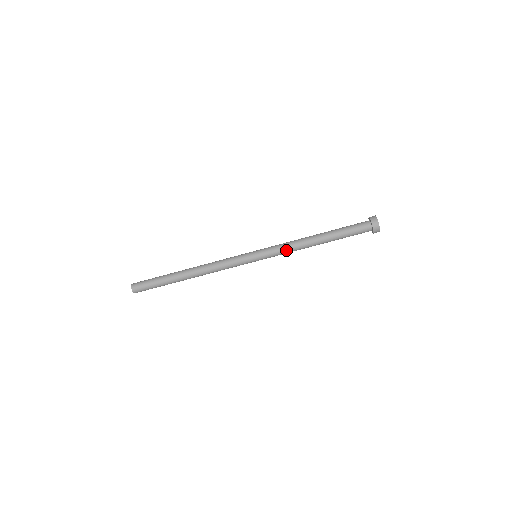
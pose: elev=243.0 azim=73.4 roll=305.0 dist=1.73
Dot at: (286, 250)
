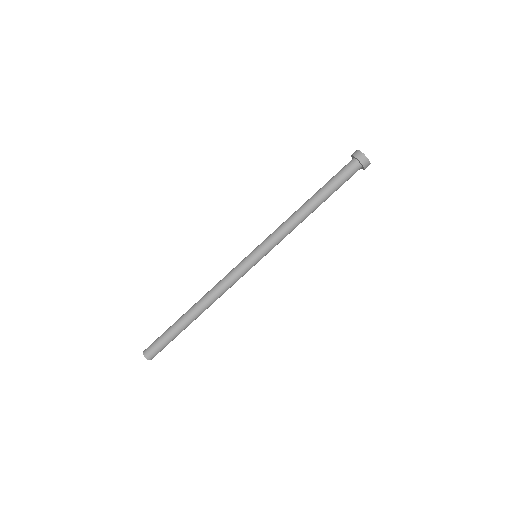
Dot at: occluded
